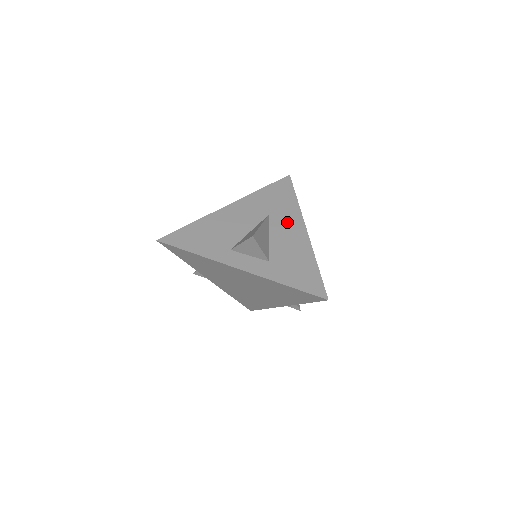
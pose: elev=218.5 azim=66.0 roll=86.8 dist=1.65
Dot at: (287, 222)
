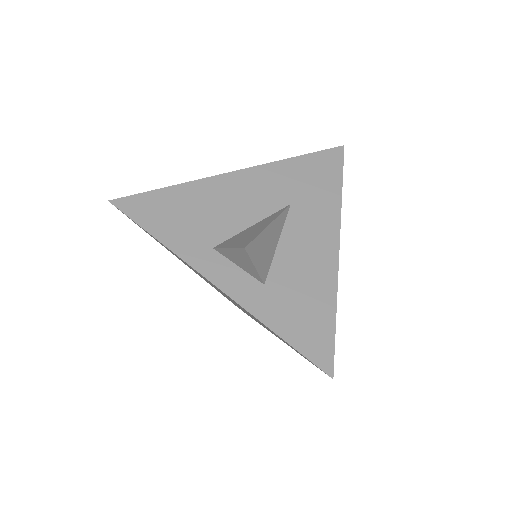
Dot at: (314, 224)
